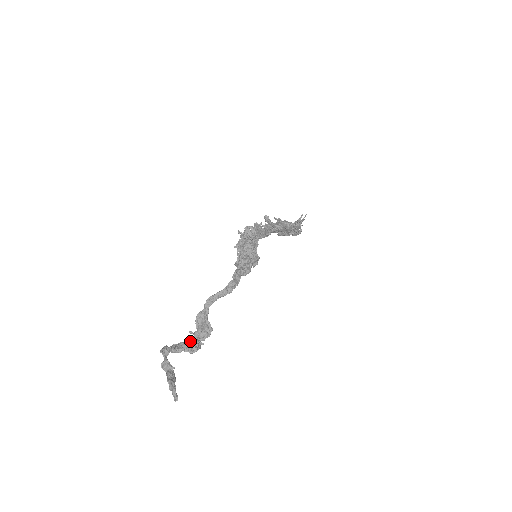
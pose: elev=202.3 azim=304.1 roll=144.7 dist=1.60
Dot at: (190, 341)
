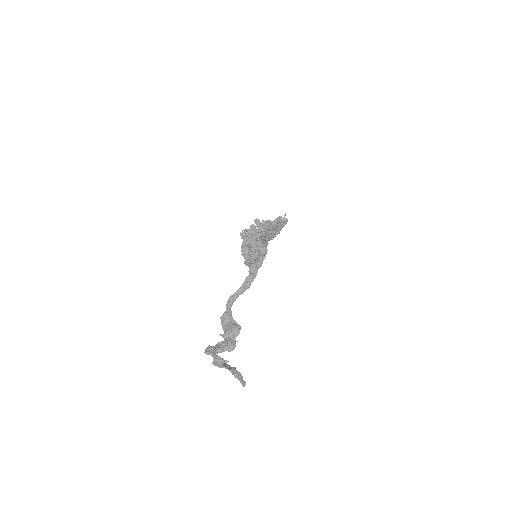
Dot at: (226, 340)
